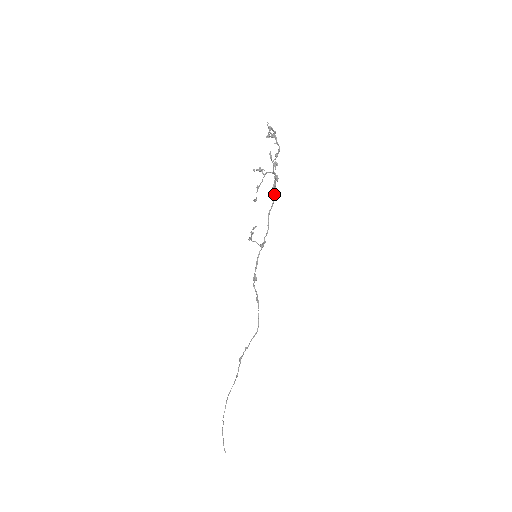
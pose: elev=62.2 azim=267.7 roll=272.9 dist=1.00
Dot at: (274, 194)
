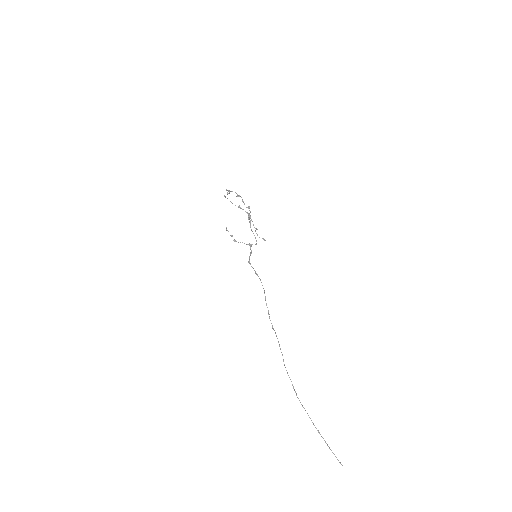
Dot at: (249, 218)
